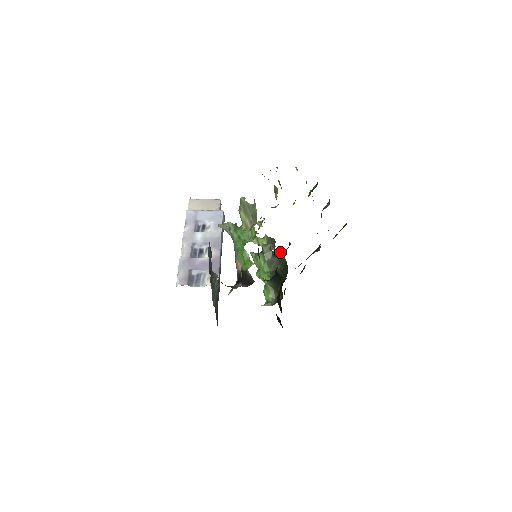
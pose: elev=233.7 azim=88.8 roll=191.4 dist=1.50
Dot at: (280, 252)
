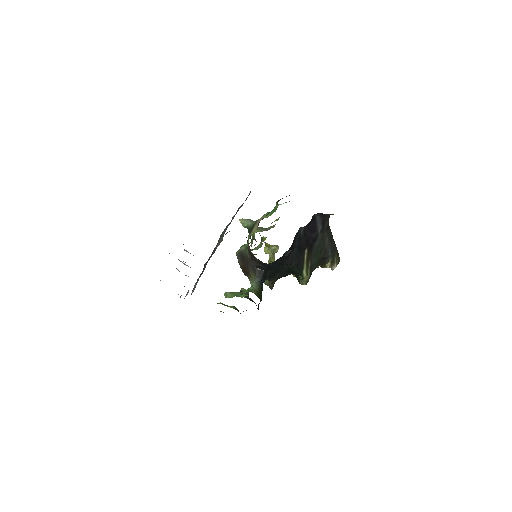
Dot at: occluded
